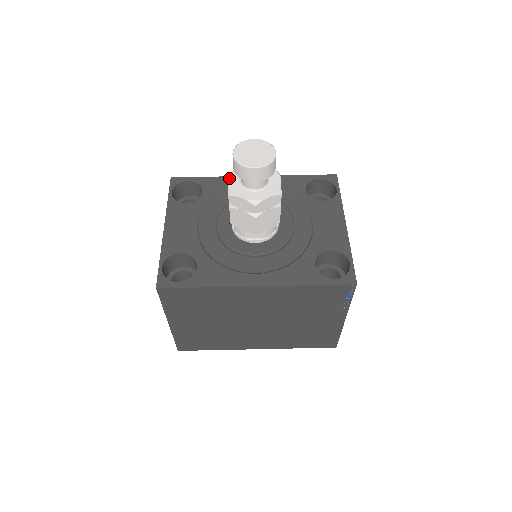
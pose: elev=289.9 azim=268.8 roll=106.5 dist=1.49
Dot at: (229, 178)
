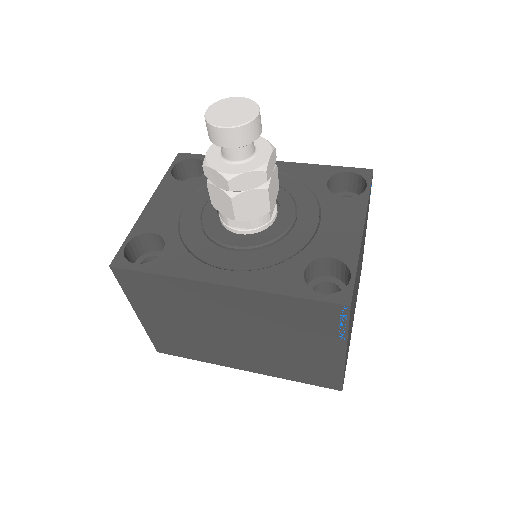
Dot at: (210, 146)
